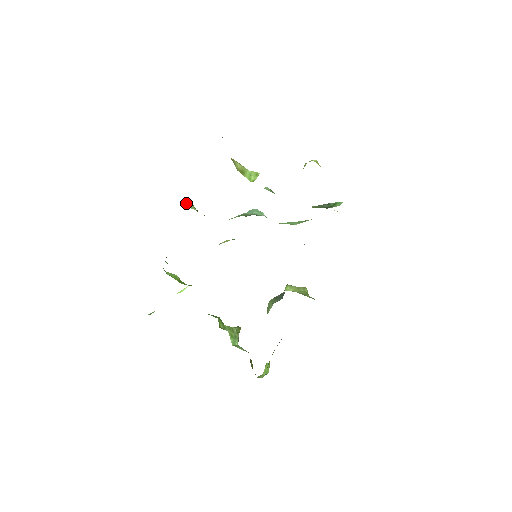
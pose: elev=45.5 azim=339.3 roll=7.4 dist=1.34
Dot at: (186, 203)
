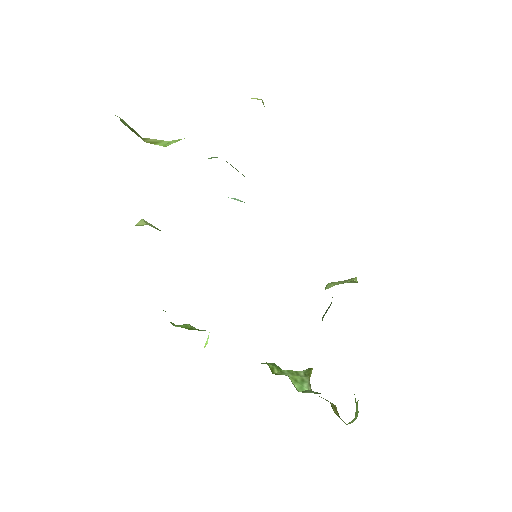
Dot at: (138, 224)
